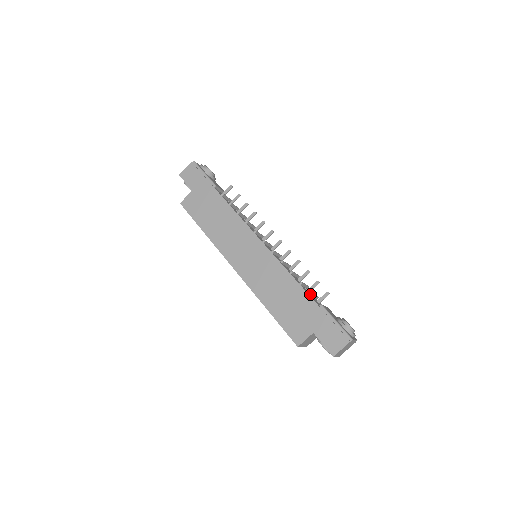
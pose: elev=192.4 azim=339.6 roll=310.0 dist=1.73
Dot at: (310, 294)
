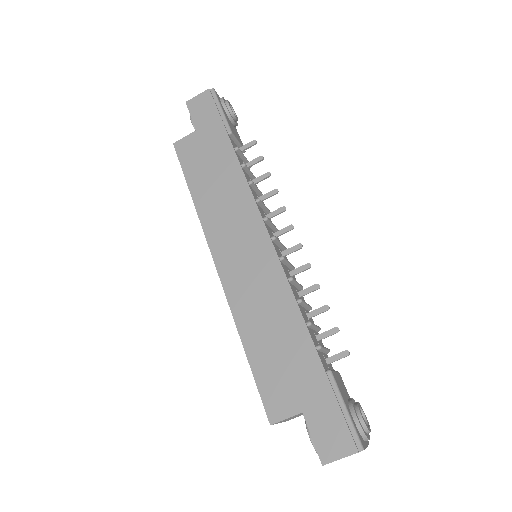
Dot at: (318, 347)
